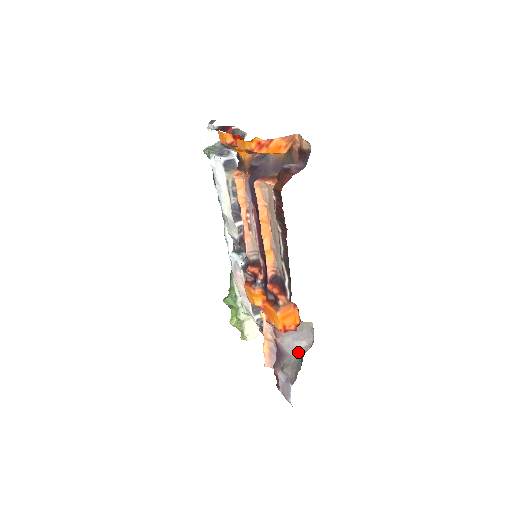
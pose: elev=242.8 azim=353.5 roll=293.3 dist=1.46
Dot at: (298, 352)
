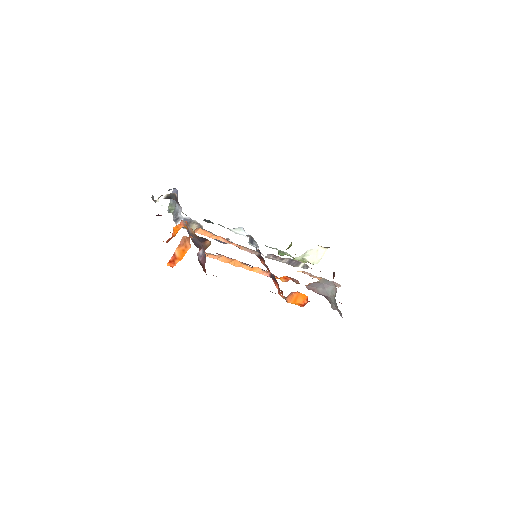
Dot at: (332, 294)
